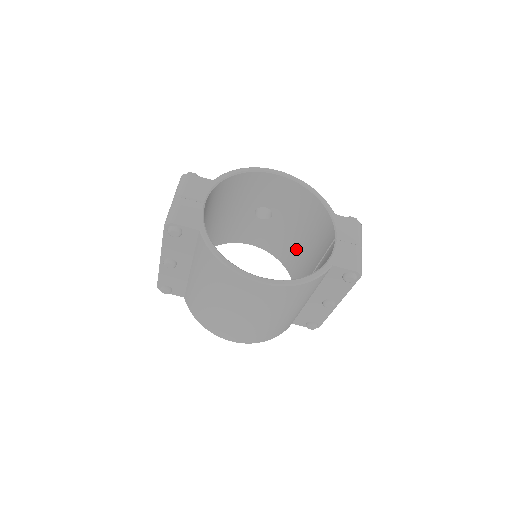
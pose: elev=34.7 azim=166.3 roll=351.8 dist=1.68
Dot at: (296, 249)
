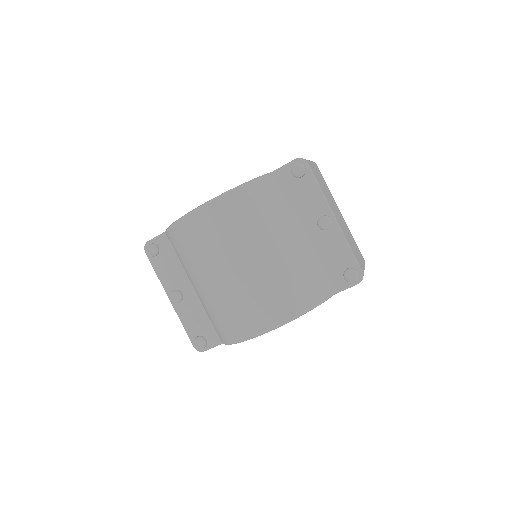
Dot at: occluded
